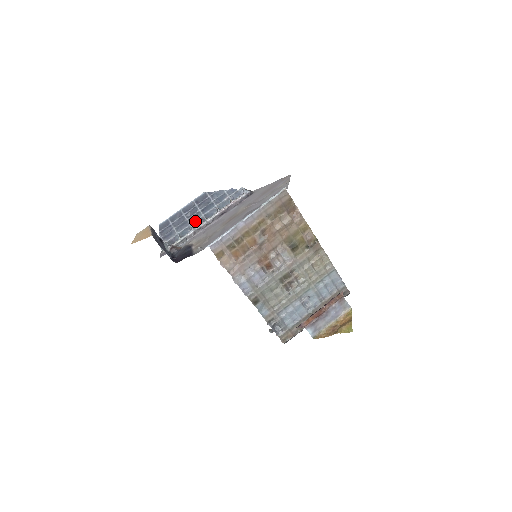
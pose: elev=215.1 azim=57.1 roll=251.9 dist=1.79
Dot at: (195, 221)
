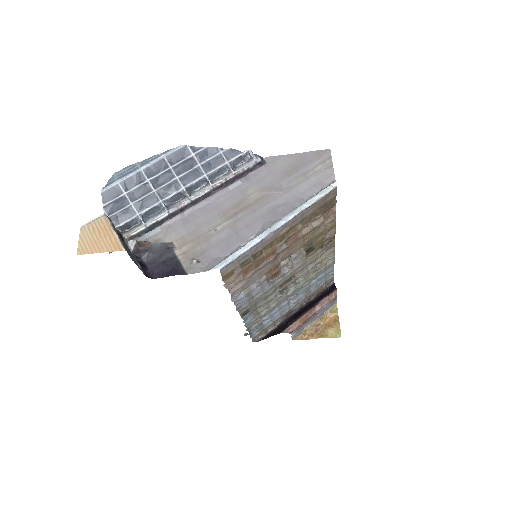
Dot at: (170, 196)
